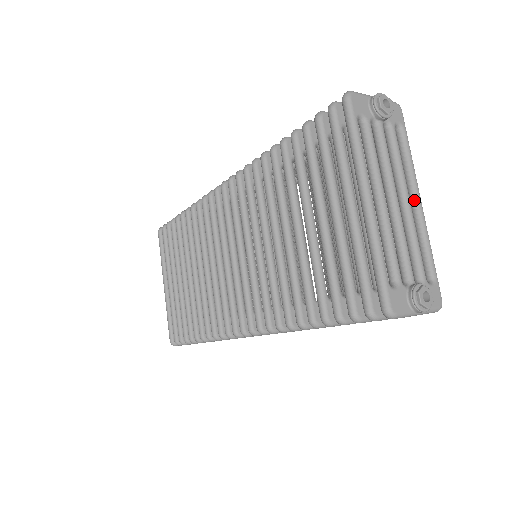
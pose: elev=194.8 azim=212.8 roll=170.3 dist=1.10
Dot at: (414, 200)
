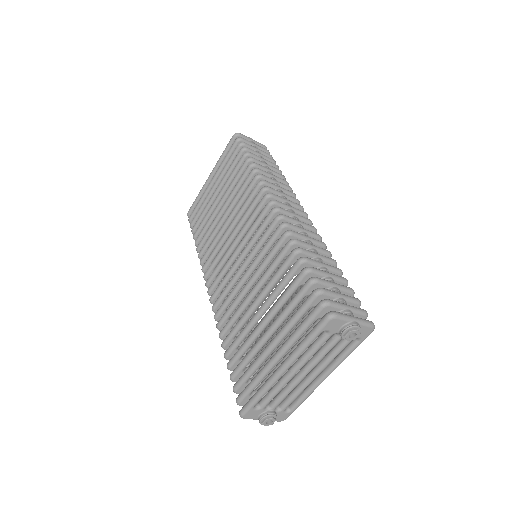
Dot at: (323, 375)
